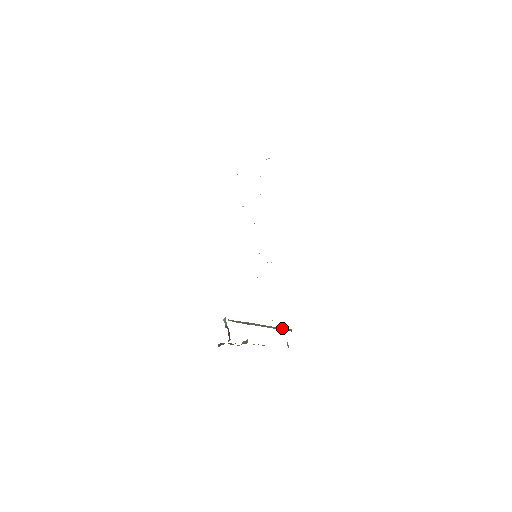
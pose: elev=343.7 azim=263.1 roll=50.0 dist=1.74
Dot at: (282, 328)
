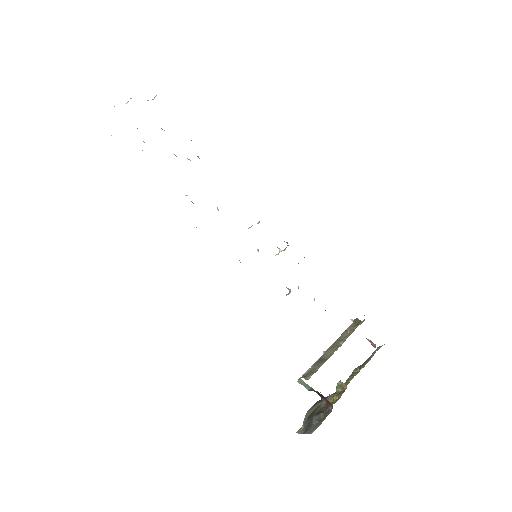
Dot at: (350, 326)
